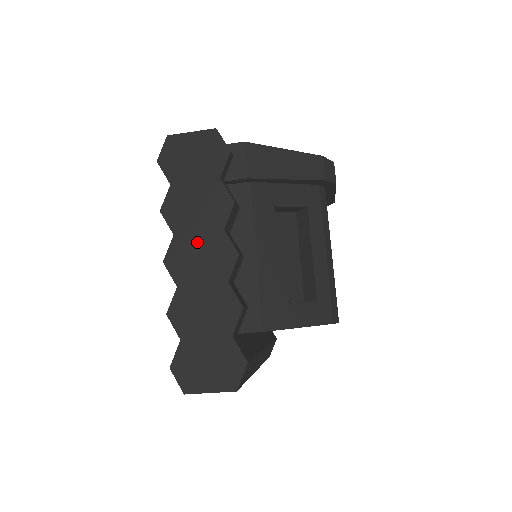
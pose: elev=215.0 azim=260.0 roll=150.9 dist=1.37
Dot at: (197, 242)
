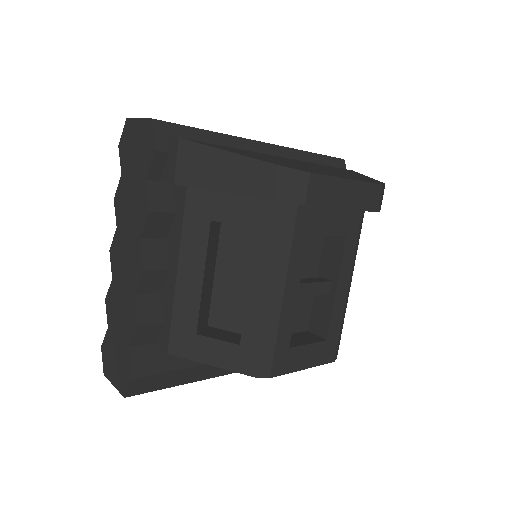
Dot at: (126, 242)
